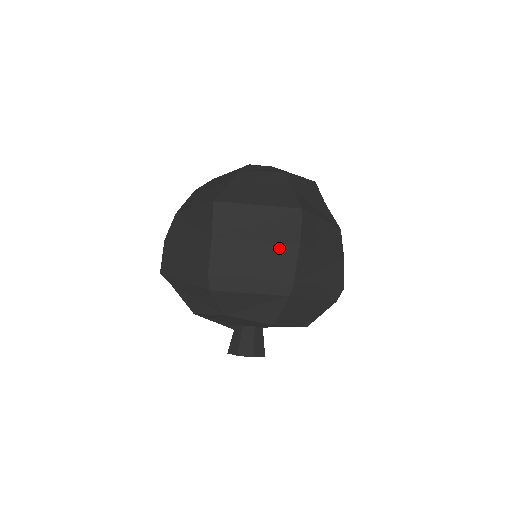
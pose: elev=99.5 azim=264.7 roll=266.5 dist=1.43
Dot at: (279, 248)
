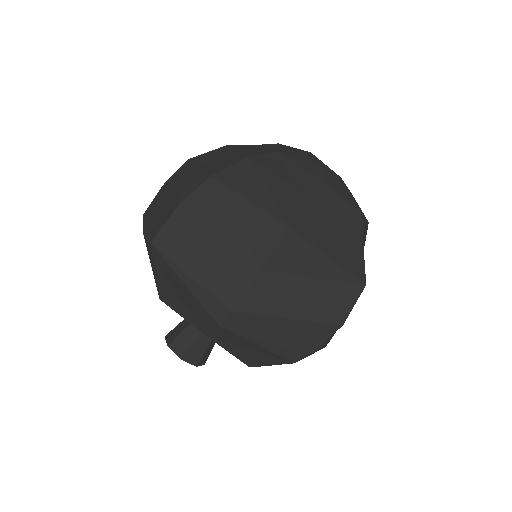
Dot at: (322, 319)
